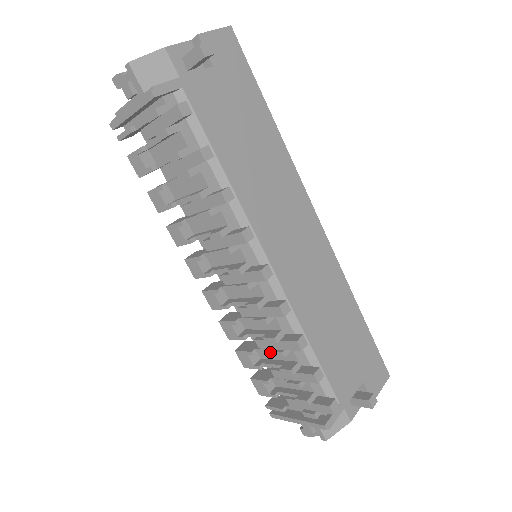
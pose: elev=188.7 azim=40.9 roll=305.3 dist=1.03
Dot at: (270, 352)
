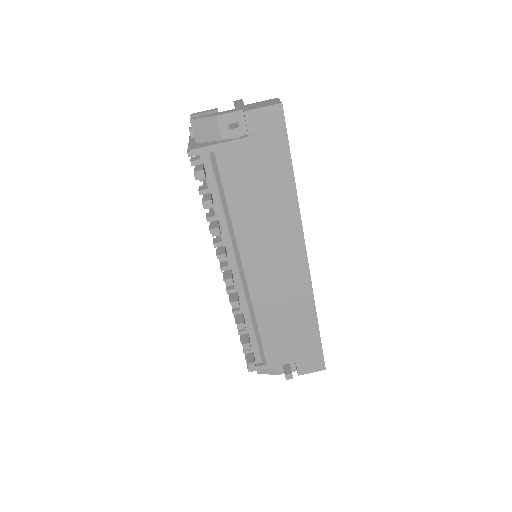
Dot at: (234, 315)
